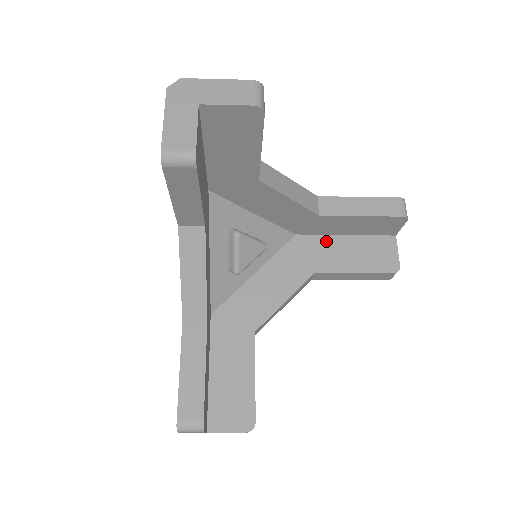
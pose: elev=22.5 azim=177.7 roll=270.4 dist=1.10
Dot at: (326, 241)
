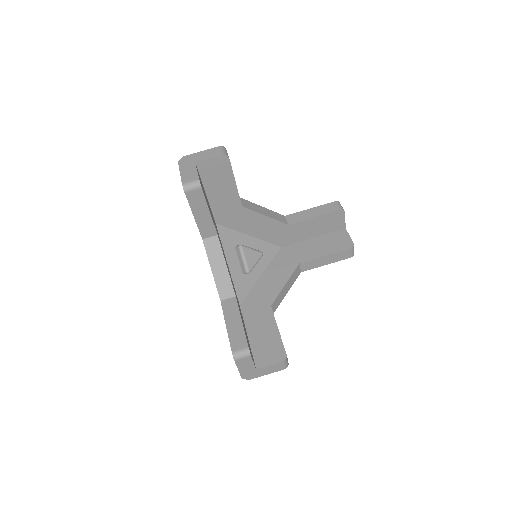
Dot at: (302, 245)
